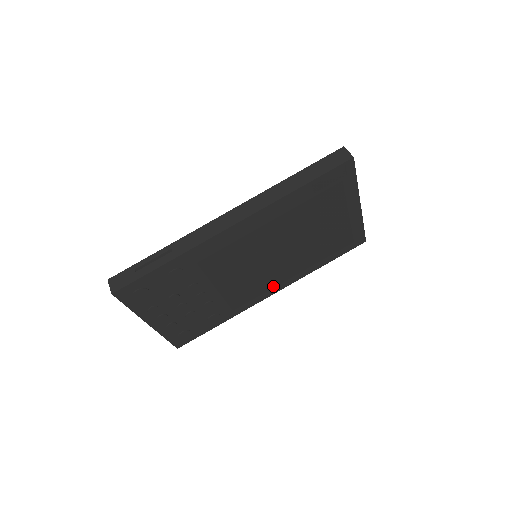
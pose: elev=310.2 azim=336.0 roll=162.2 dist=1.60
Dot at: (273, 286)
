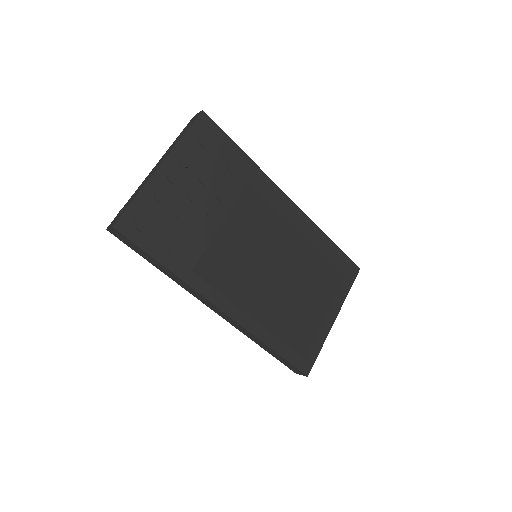
Dot at: (234, 301)
